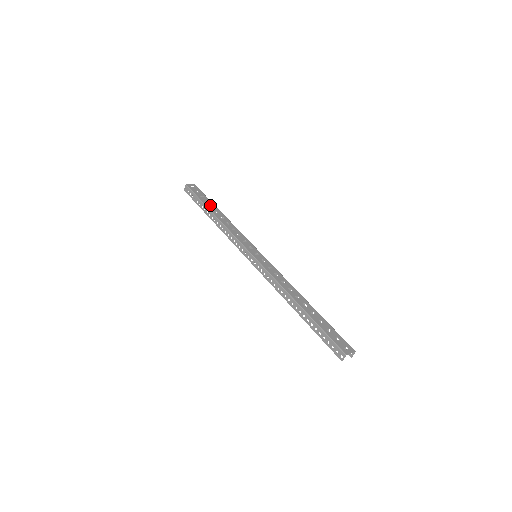
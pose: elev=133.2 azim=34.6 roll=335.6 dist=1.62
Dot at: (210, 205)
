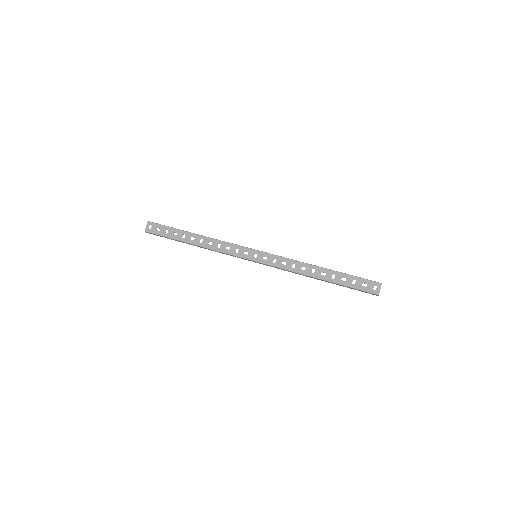
Dot at: (181, 236)
